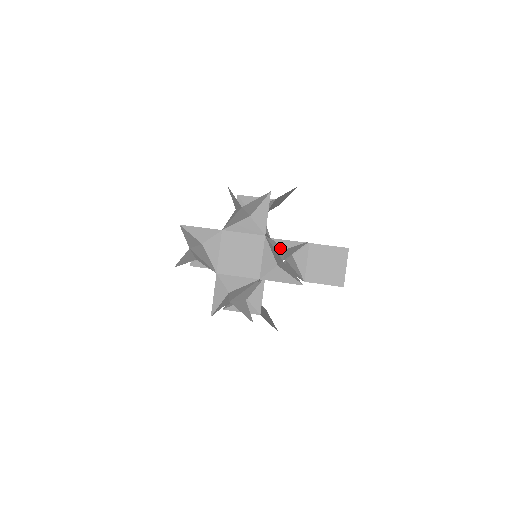
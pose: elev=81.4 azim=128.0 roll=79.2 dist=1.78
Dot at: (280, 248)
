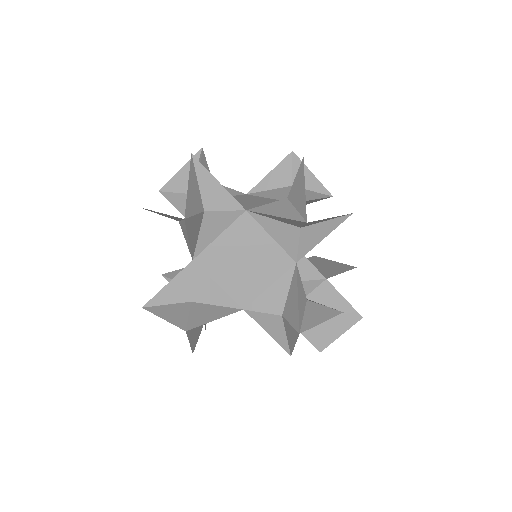
Dot at: (303, 297)
